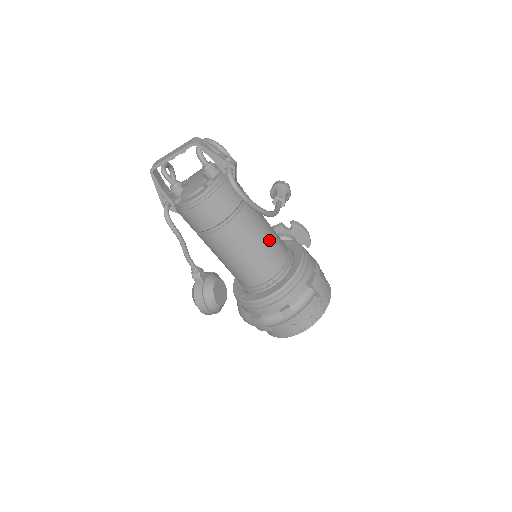
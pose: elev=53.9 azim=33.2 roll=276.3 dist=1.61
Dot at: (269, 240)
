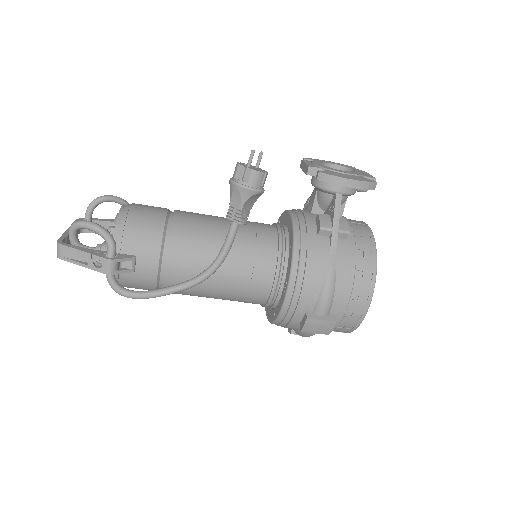
Dot at: (227, 289)
